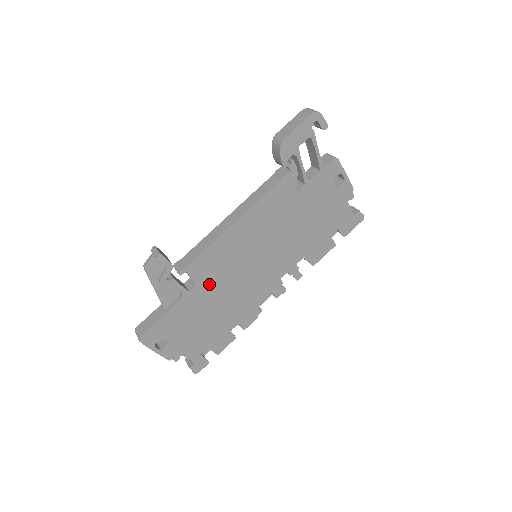
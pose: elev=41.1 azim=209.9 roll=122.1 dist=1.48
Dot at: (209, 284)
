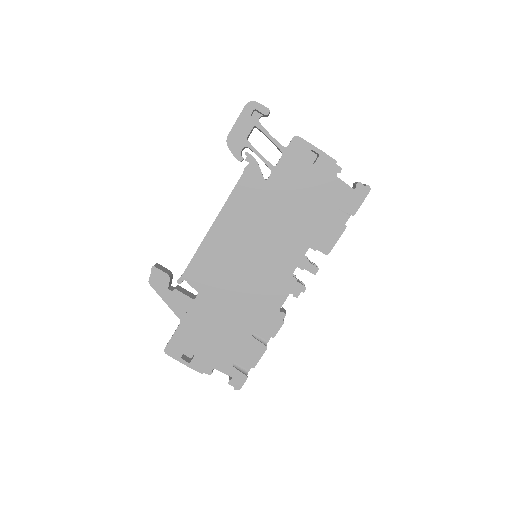
Dot at: (212, 290)
